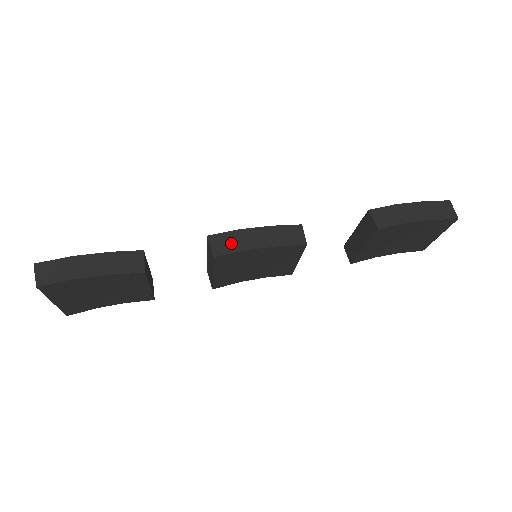
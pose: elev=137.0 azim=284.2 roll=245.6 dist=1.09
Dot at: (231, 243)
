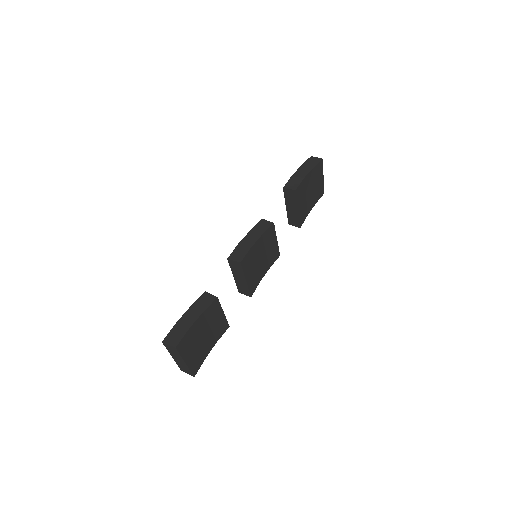
Dot at: (241, 251)
